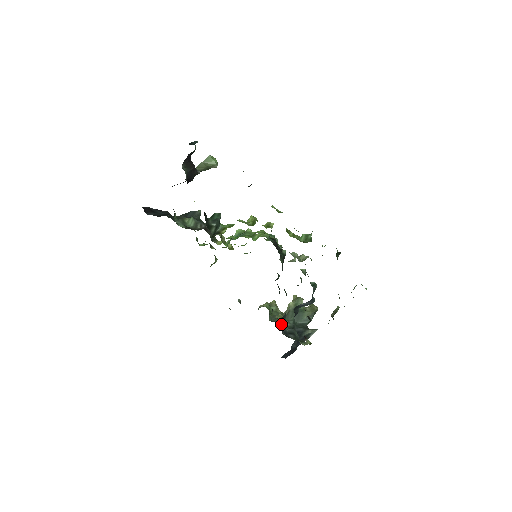
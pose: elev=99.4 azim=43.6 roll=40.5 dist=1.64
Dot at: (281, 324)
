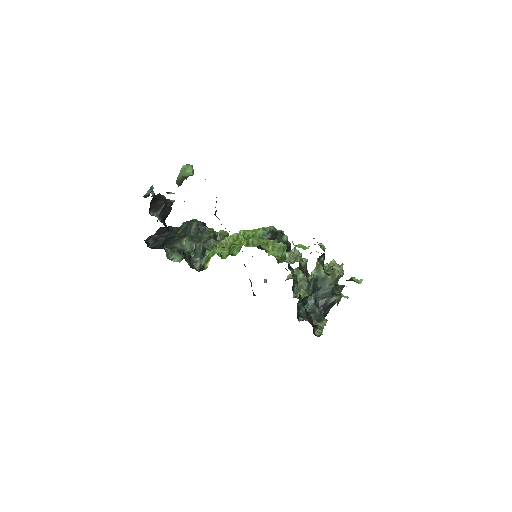
Dot at: occluded
